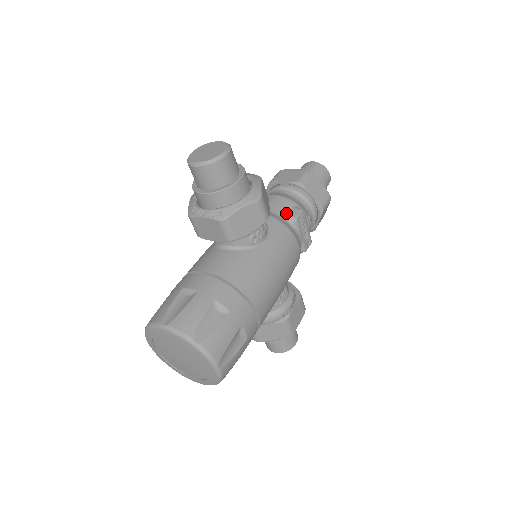
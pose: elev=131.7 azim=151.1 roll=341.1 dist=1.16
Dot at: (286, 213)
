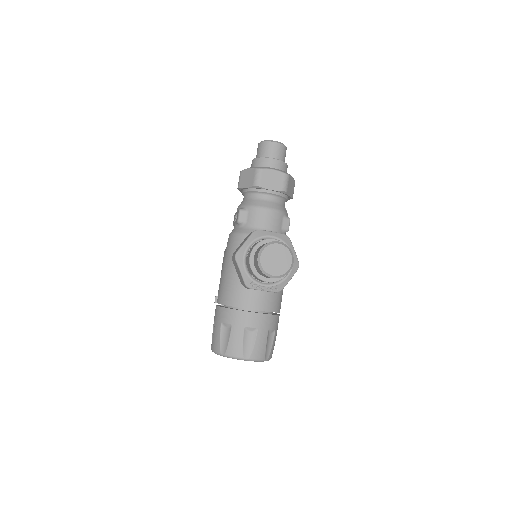
Dot at: (281, 227)
